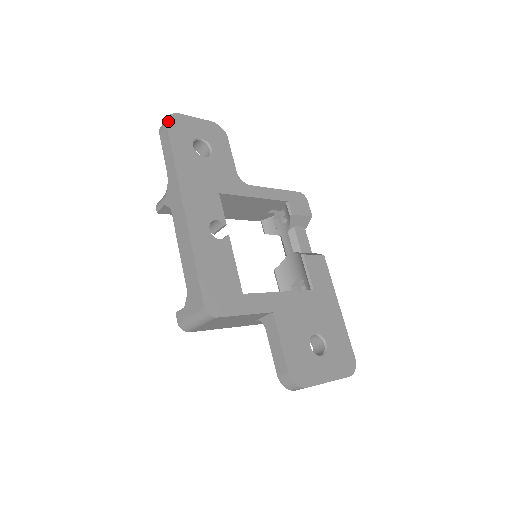
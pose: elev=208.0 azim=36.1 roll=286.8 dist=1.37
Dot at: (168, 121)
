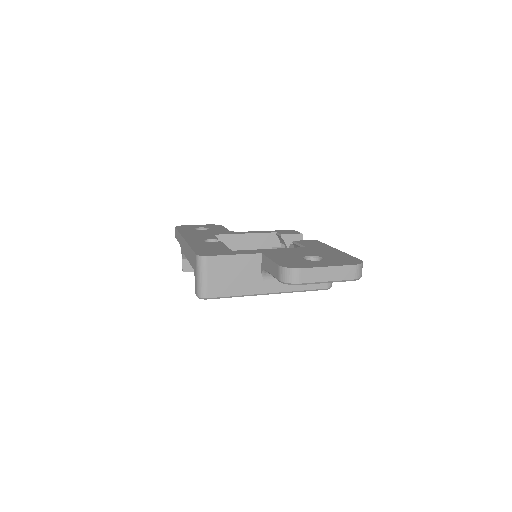
Dot at: (177, 227)
